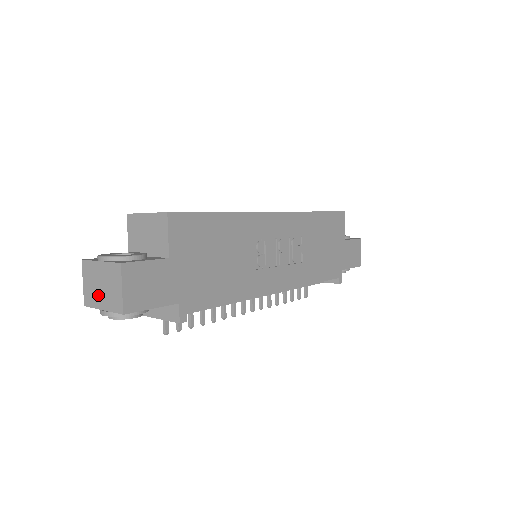
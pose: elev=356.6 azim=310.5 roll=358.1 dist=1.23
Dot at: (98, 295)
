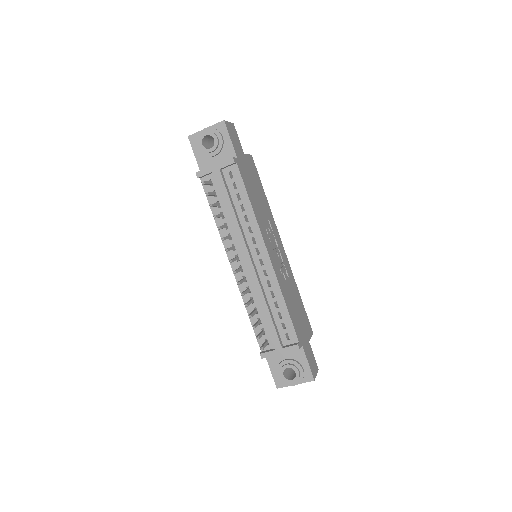
Dot at: occluded
